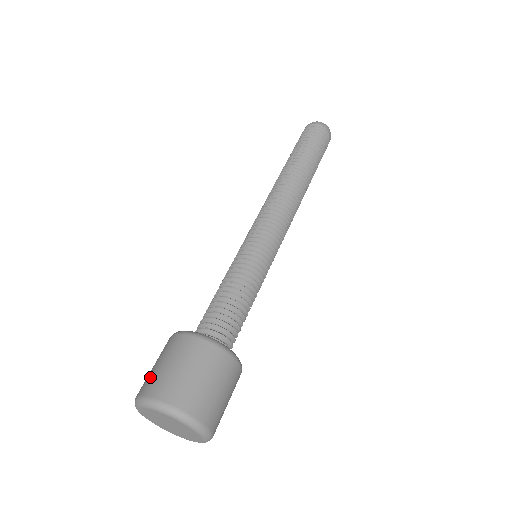
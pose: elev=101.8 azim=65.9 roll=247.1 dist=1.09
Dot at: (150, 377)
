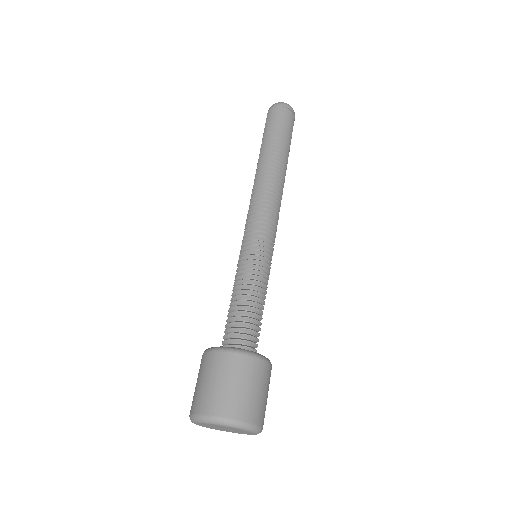
Dot at: (195, 396)
